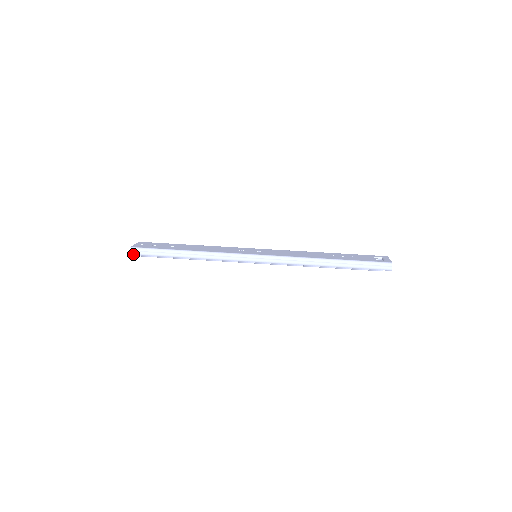
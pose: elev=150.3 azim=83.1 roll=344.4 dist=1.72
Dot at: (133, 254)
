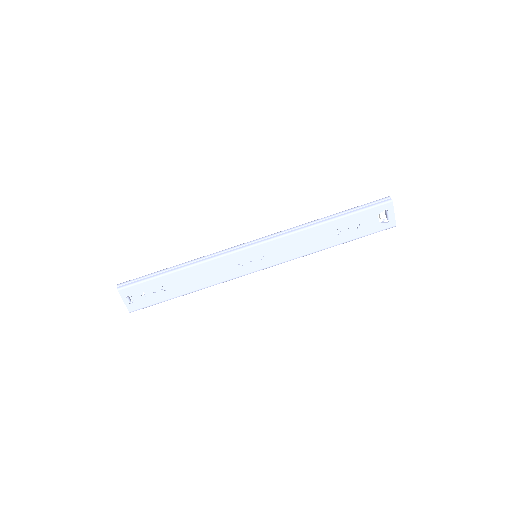
Dot at: occluded
